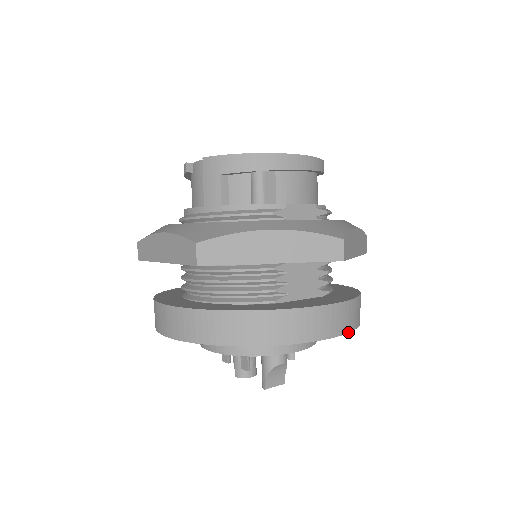
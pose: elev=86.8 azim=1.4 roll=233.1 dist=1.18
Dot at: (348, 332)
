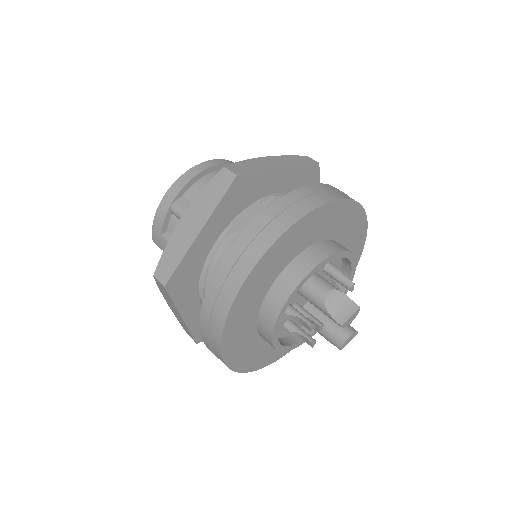
Dot at: (313, 209)
